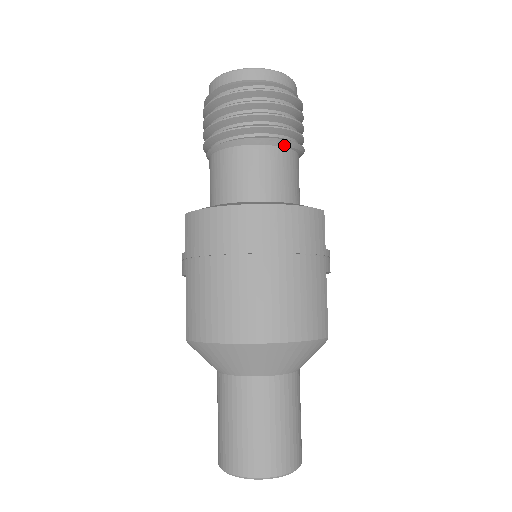
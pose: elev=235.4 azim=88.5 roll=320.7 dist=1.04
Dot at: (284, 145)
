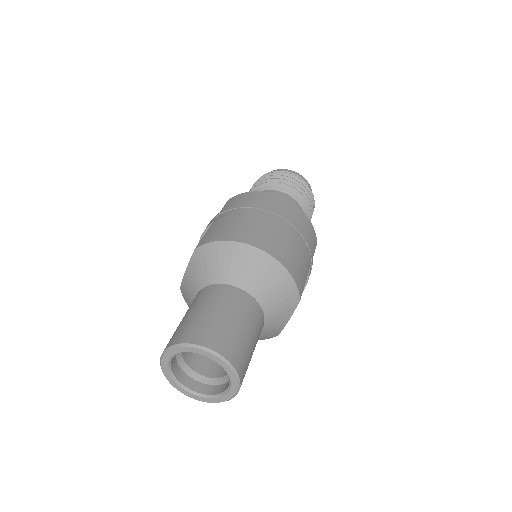
Dot at: (302, 207)
